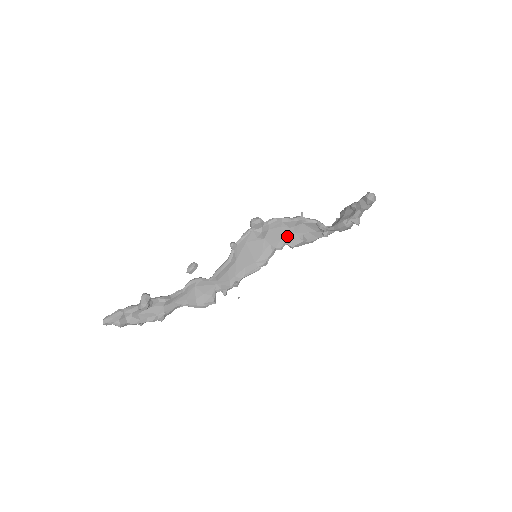
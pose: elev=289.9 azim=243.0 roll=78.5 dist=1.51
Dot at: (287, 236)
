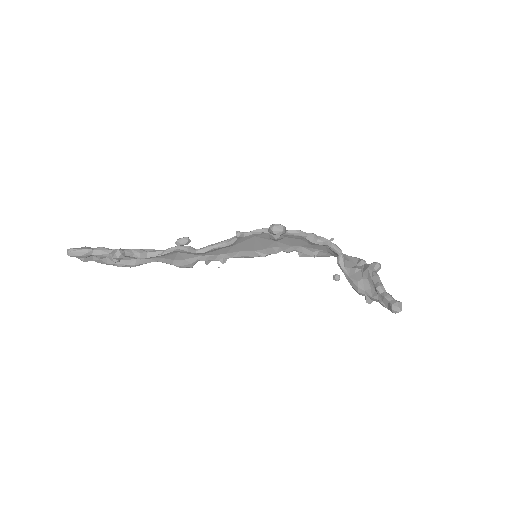
Dot at: (302, 246)
